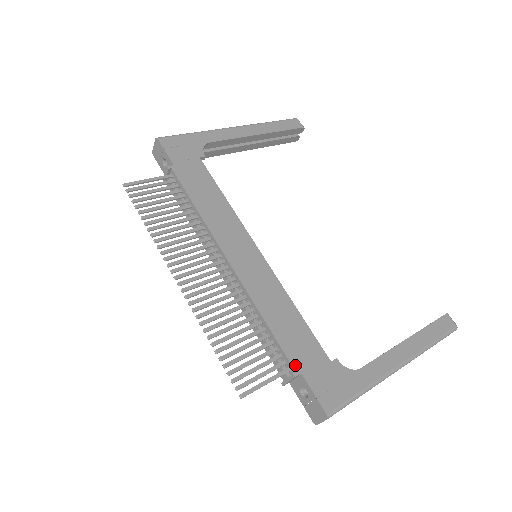
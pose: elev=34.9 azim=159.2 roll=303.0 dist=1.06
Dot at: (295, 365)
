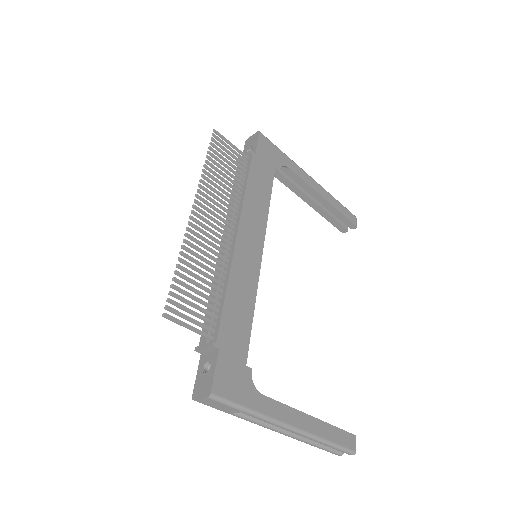
Dot at: (220, 338)
